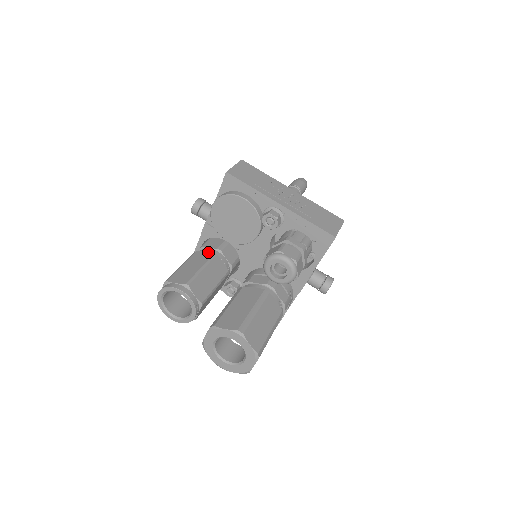
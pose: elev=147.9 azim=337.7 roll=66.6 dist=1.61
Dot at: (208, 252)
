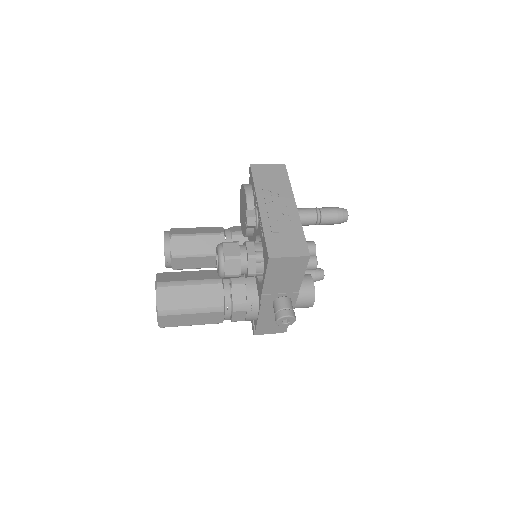
Dot at: (223, 230)
